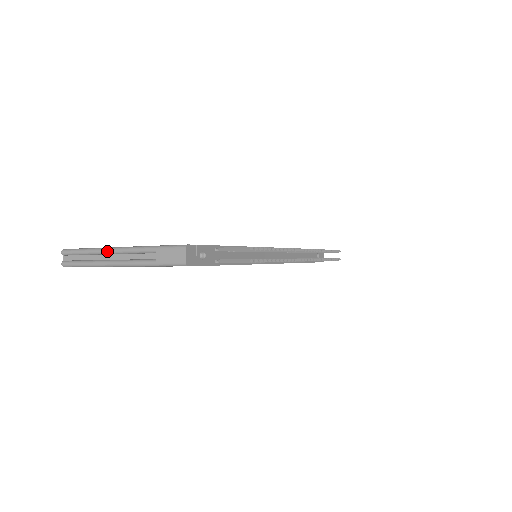
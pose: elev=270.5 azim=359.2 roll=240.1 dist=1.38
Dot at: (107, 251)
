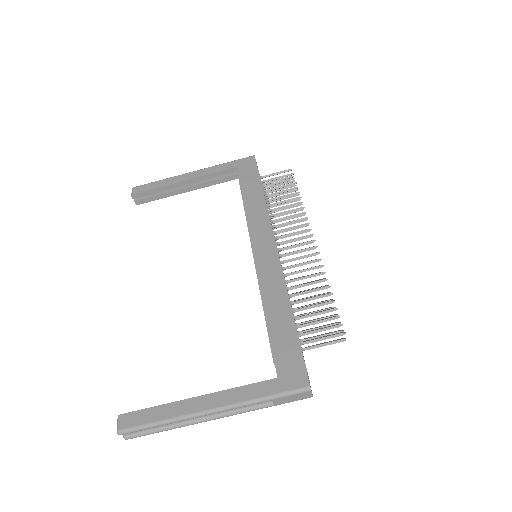
Dot at: occluded
